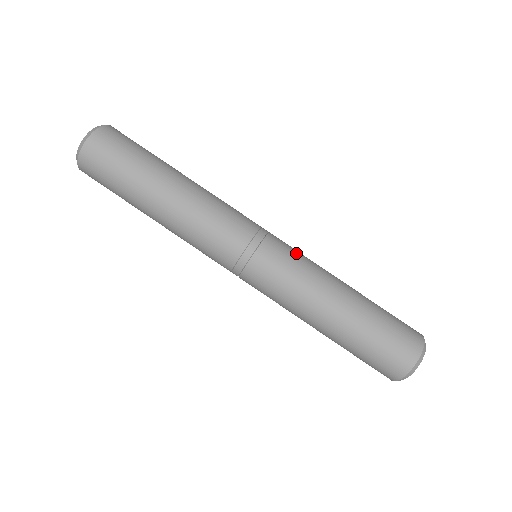
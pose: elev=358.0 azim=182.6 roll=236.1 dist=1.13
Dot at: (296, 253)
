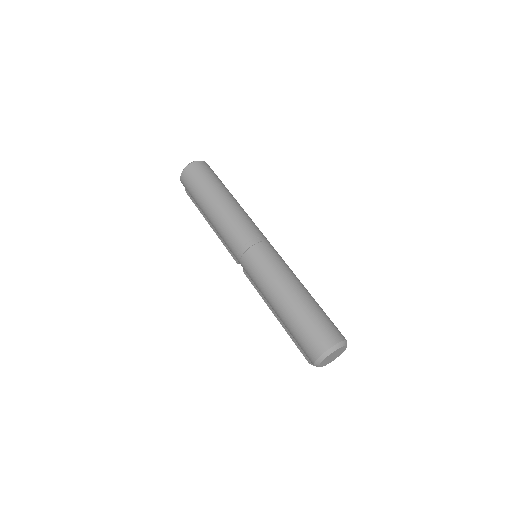
Dot at: occluded
